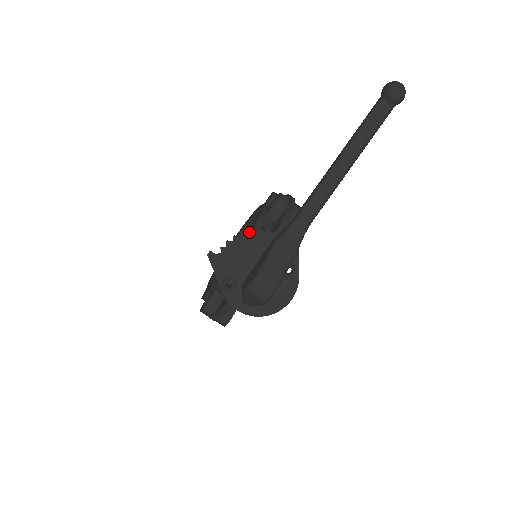
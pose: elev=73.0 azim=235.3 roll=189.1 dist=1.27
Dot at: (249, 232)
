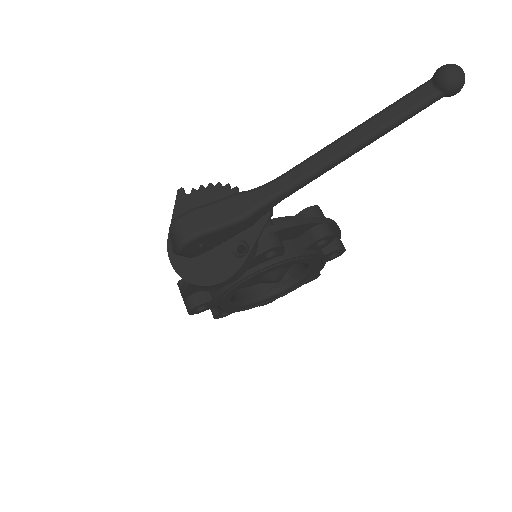
Dot at: (226, 186)
